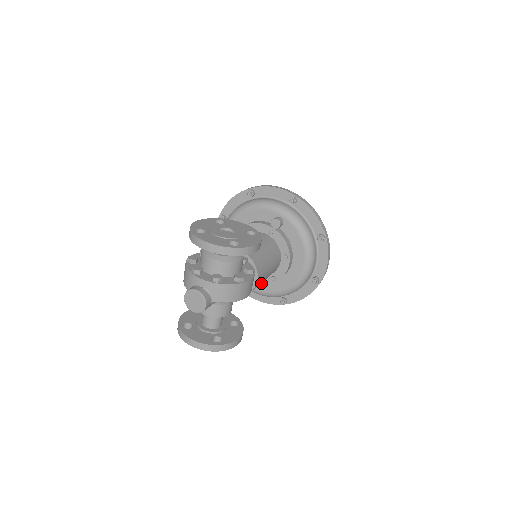
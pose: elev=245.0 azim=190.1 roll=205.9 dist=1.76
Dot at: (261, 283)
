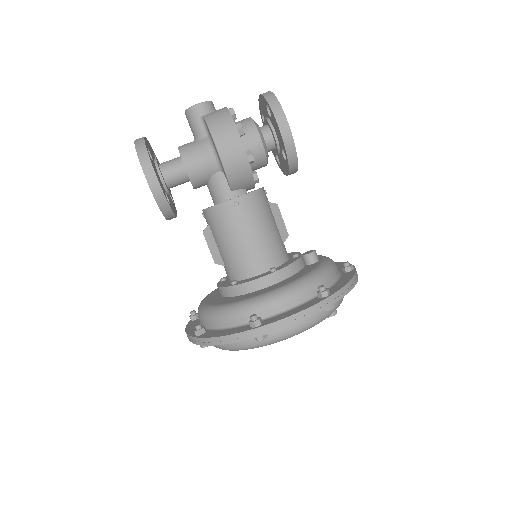
Dot at: (219, 286)
